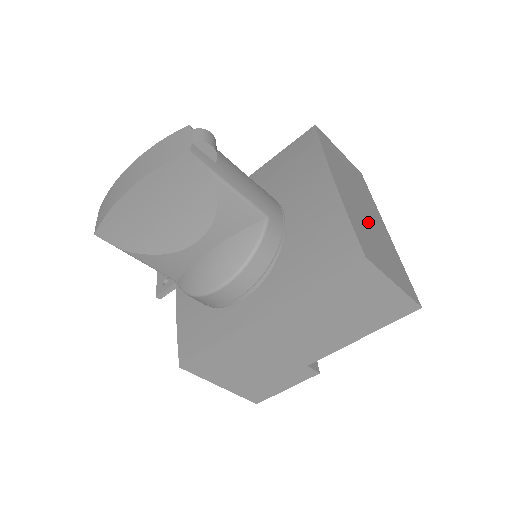
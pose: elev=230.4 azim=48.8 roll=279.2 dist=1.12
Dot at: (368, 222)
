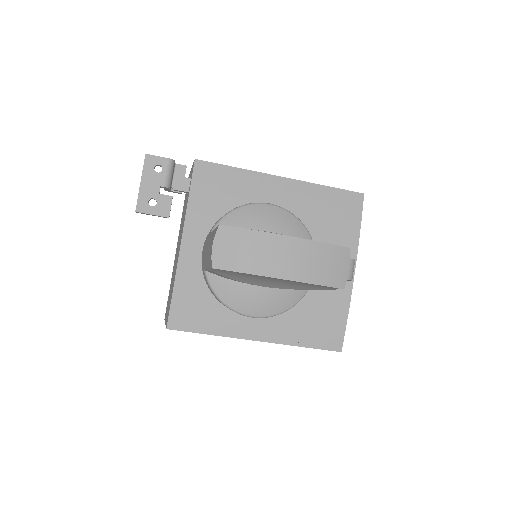
Dot at: occluded
